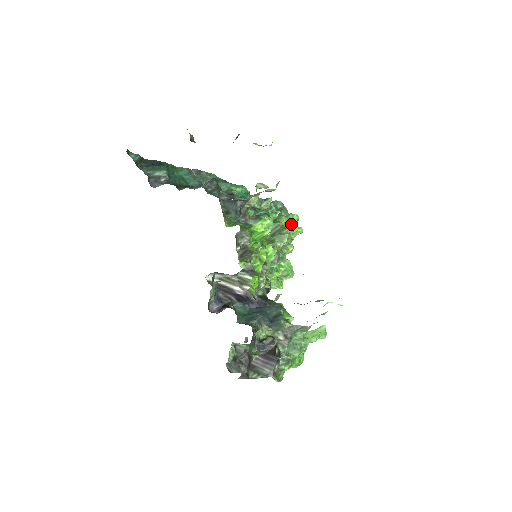
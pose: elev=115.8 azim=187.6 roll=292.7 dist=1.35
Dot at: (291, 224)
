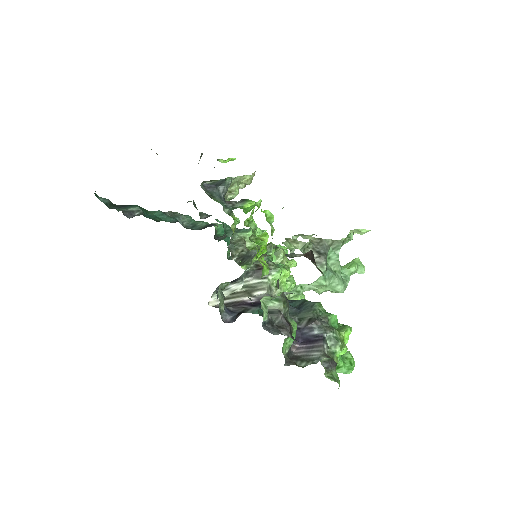
Dot at: occluded
